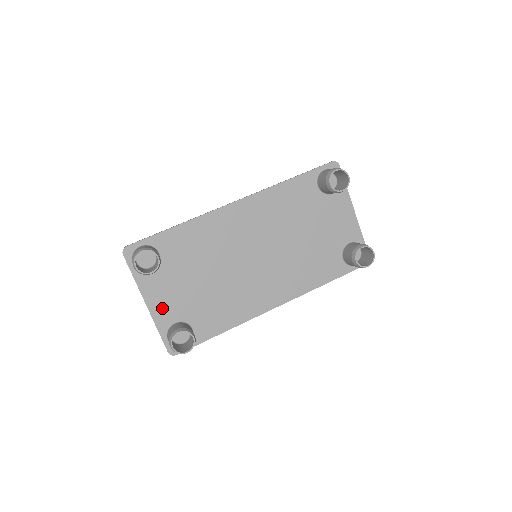
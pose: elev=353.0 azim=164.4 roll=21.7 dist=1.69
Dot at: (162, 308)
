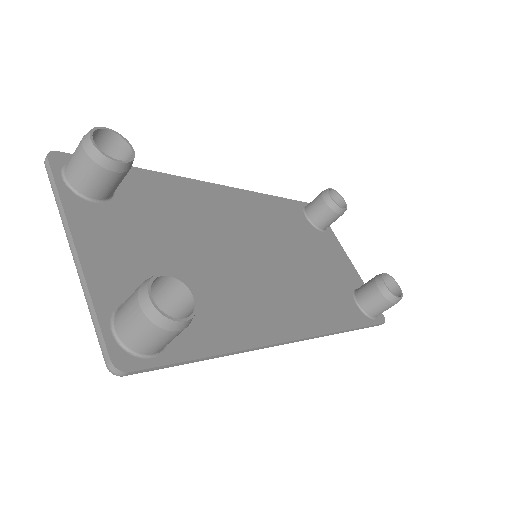
Dot at: (108, 266)
